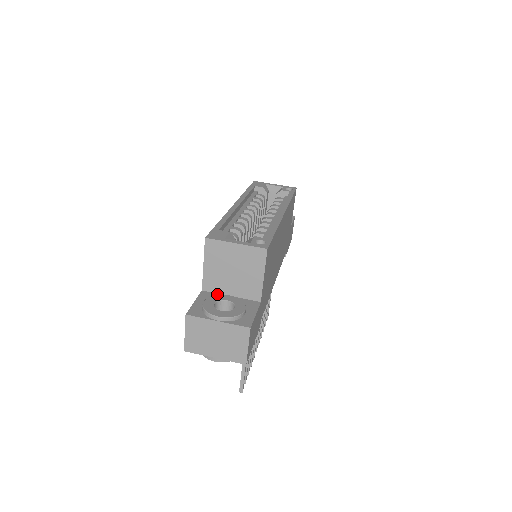
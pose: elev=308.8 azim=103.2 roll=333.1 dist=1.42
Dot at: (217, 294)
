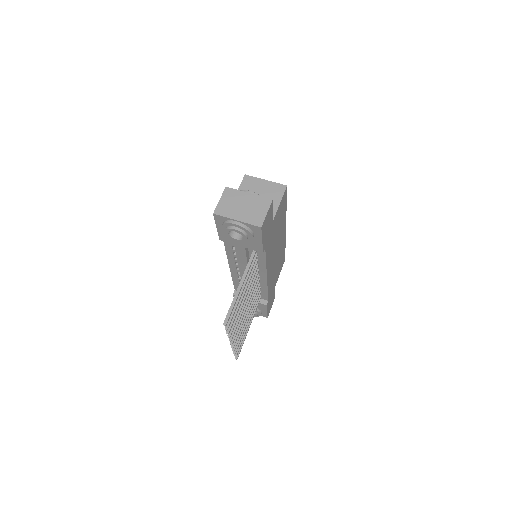
Dot at: occluded
